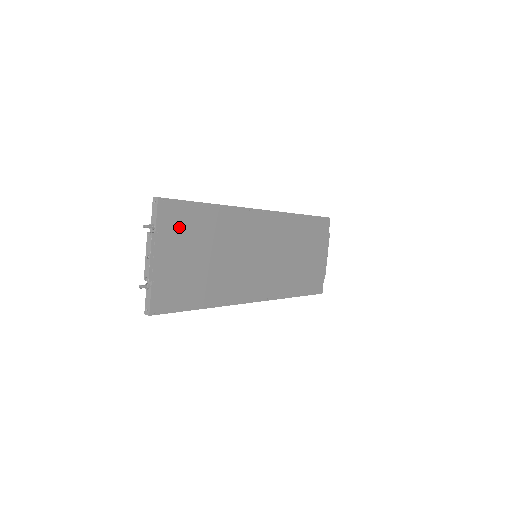
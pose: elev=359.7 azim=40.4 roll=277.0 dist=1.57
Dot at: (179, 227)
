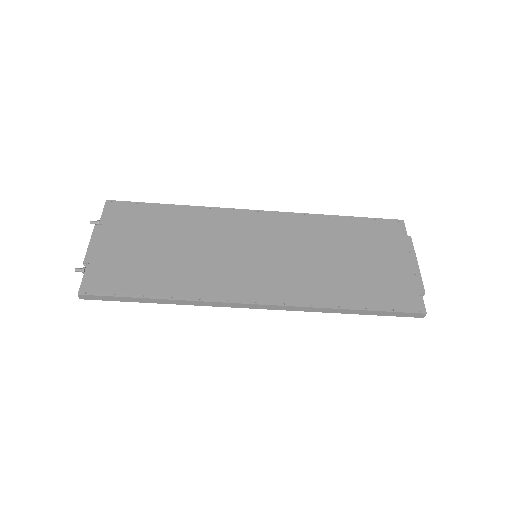
Dot at: (129, 222)
